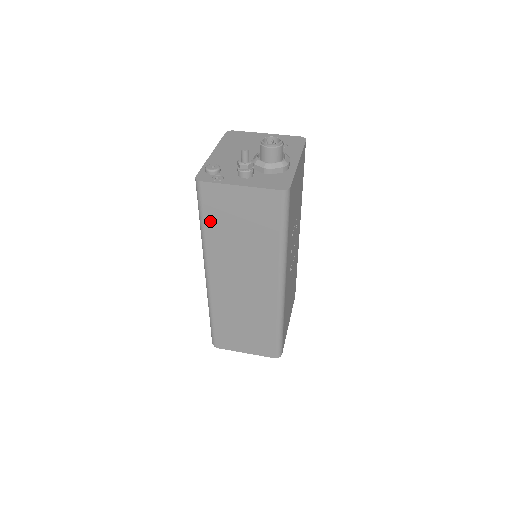
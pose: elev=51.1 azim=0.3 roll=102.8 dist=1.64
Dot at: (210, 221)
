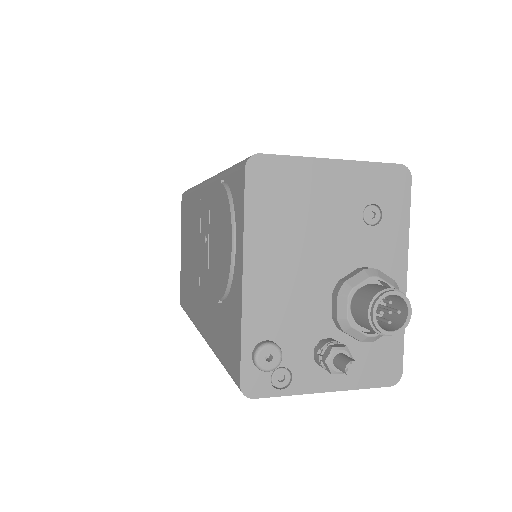
Dot at: occluded
